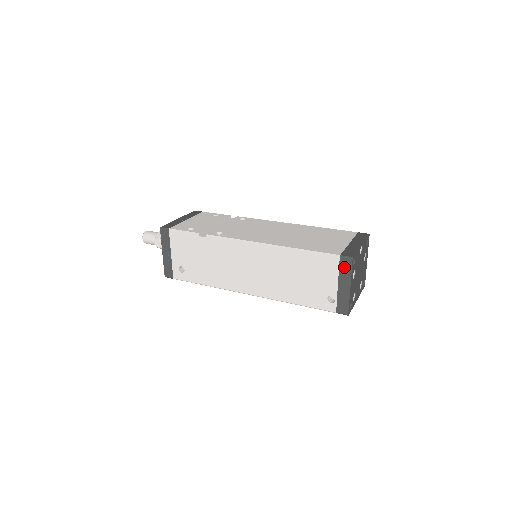
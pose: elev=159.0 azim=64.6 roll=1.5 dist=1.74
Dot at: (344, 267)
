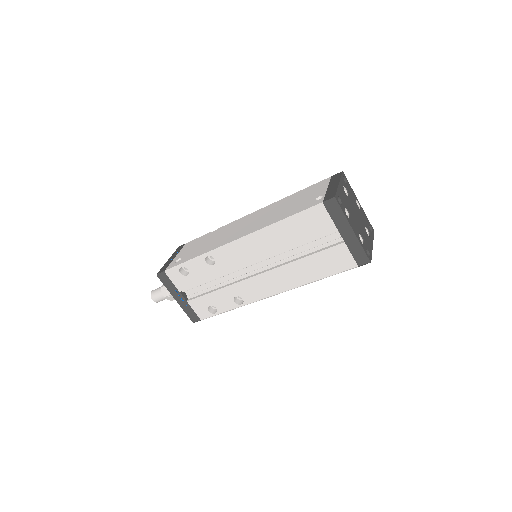
Dot at: (334, 178)
